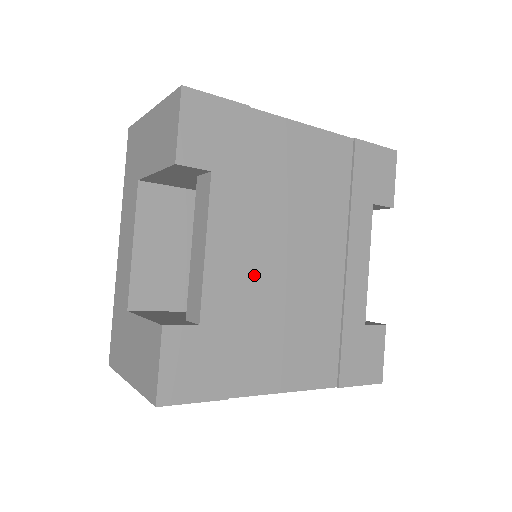
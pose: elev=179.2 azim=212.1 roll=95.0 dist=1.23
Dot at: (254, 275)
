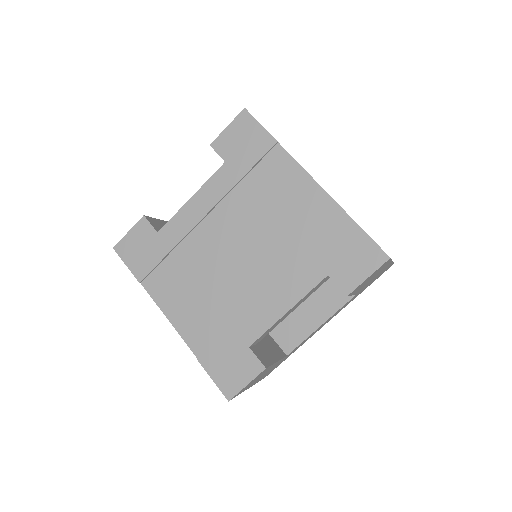
Dot at: (205, 238)
